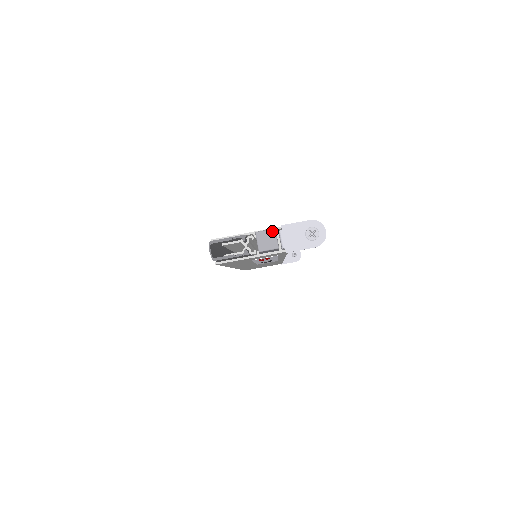
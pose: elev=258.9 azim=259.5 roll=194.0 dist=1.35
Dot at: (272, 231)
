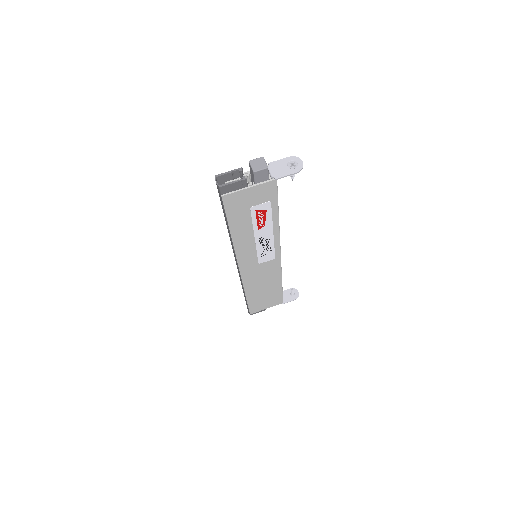
Dot at: (261, 158)
